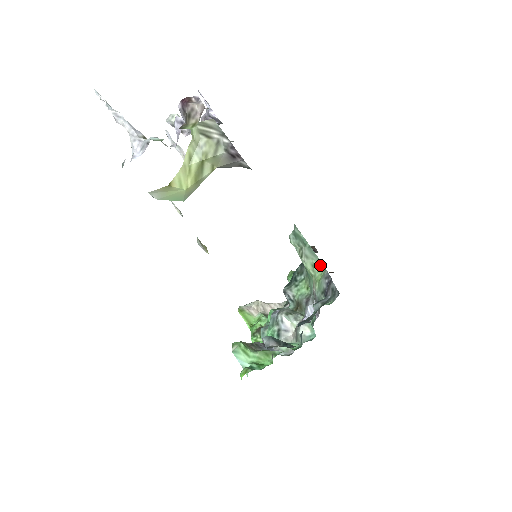
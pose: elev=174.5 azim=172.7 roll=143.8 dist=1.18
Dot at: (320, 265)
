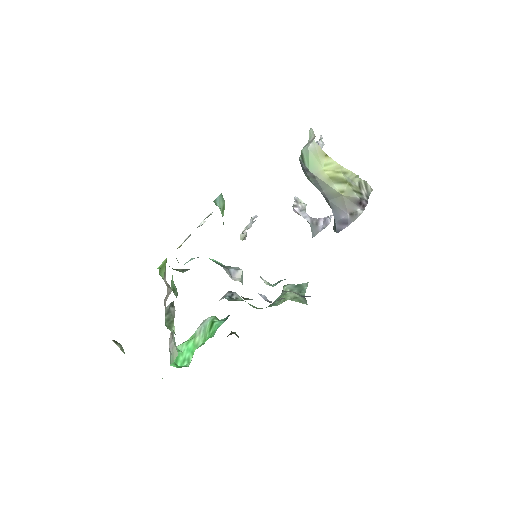
Dot at: (304, 301)
